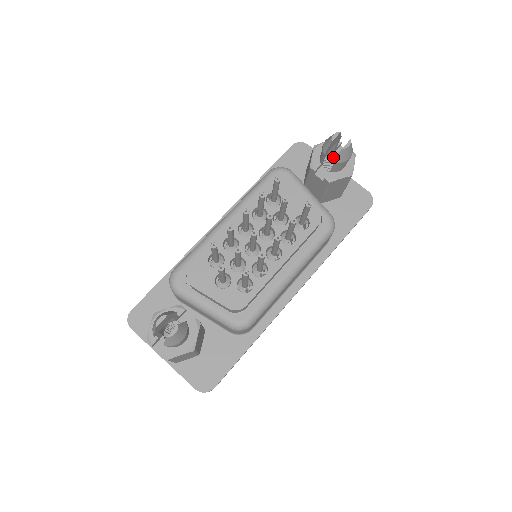
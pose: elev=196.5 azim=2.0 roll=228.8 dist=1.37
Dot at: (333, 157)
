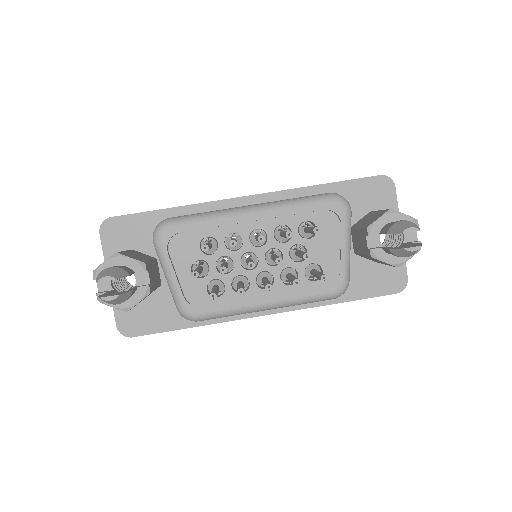
Dot at: occluded
